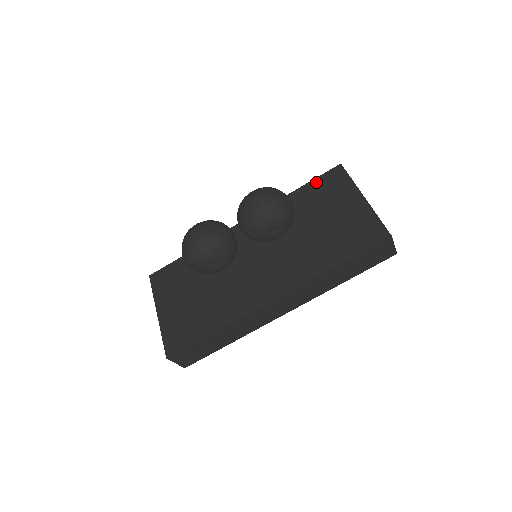
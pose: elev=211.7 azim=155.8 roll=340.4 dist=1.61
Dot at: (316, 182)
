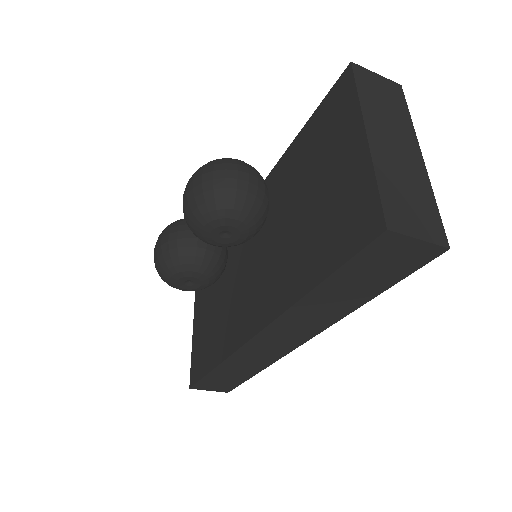
Dot at: (318, 113)
